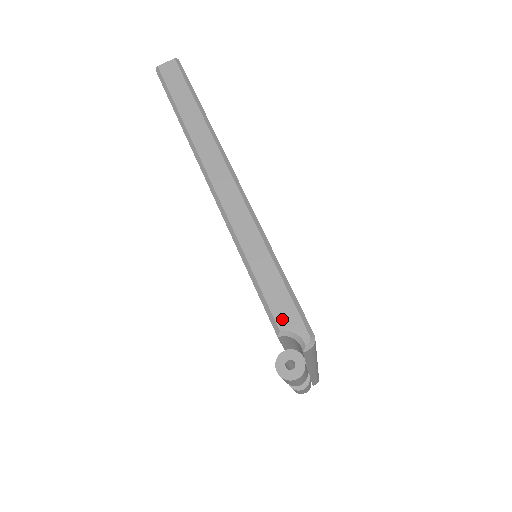
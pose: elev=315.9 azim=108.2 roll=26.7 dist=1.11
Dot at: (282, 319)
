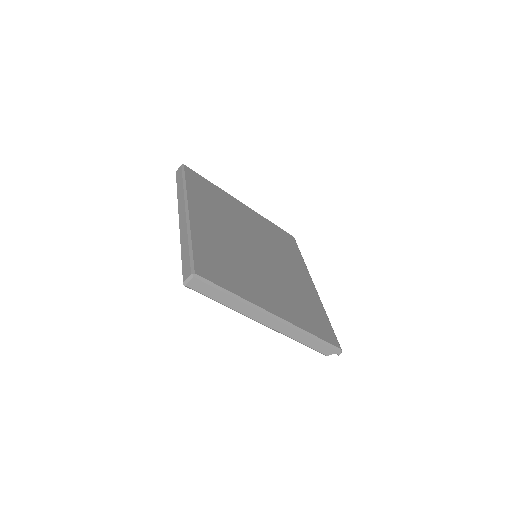
Dot at: (327, 353)
